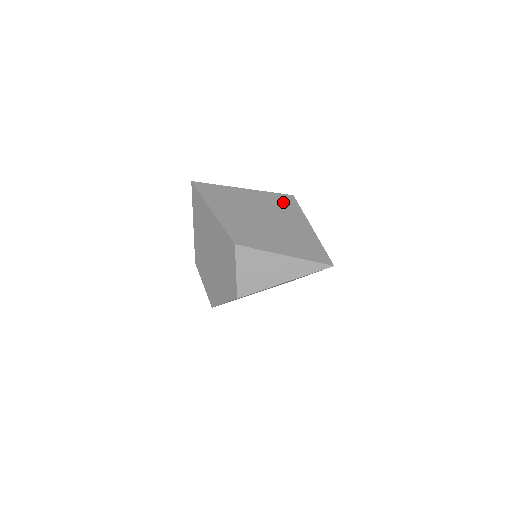
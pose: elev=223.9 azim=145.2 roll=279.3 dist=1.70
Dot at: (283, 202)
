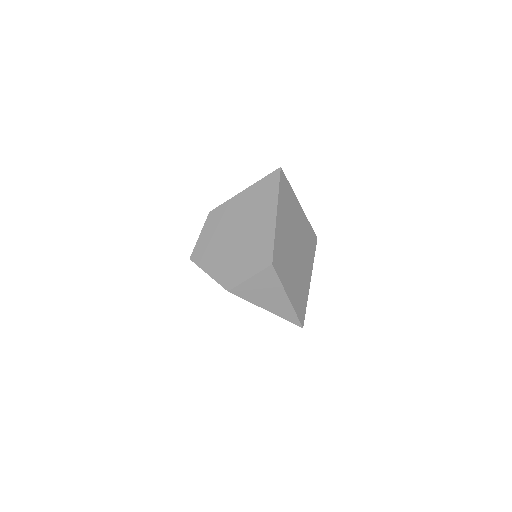
Dot at: (311, 241)
